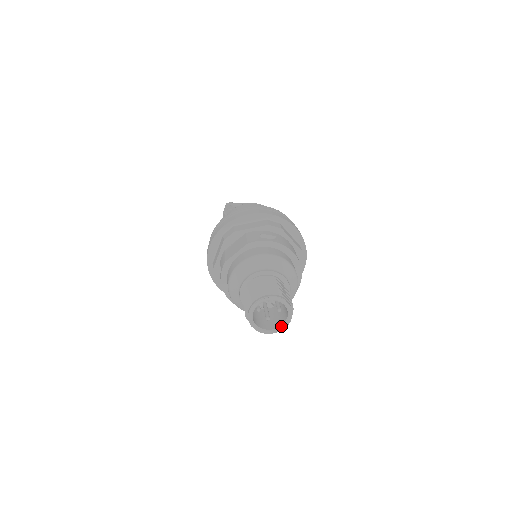
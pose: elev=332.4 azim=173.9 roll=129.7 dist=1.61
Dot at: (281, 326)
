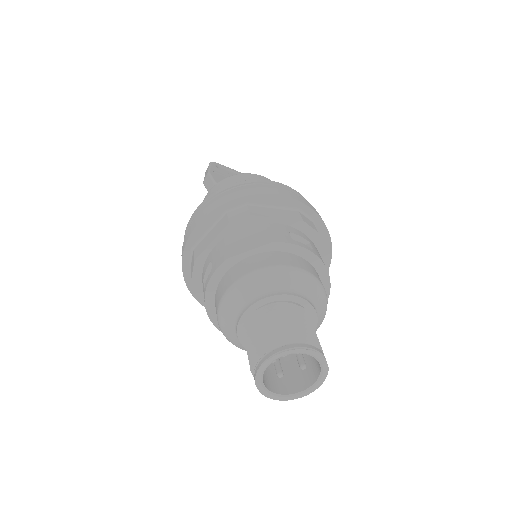
Dot at: (299, 393)
